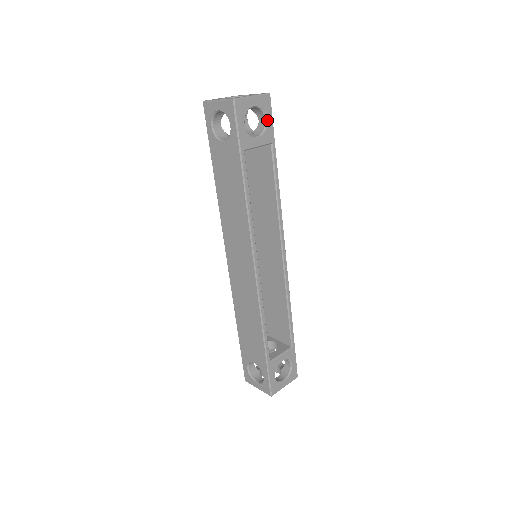
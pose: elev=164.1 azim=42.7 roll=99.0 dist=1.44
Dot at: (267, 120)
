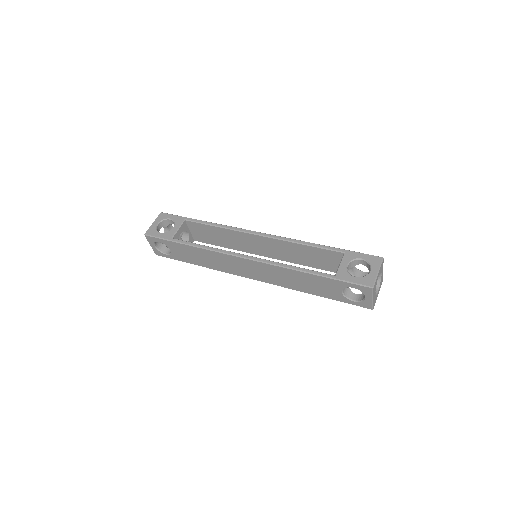
Dot at: (171, 218)
